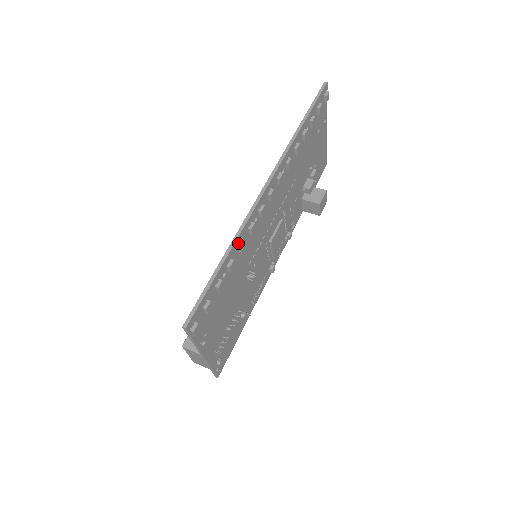
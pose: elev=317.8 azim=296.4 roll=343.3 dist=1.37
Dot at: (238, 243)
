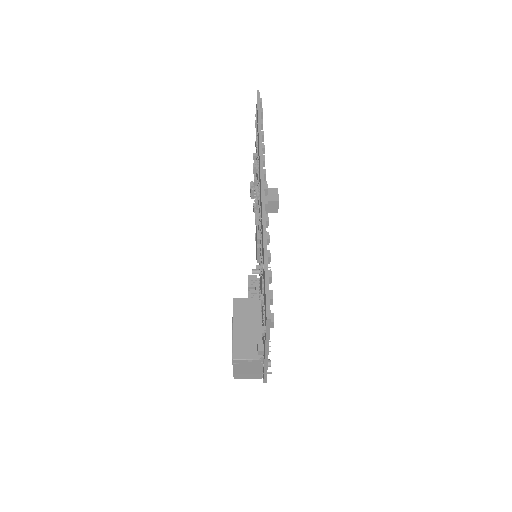
Dot at: occluded
